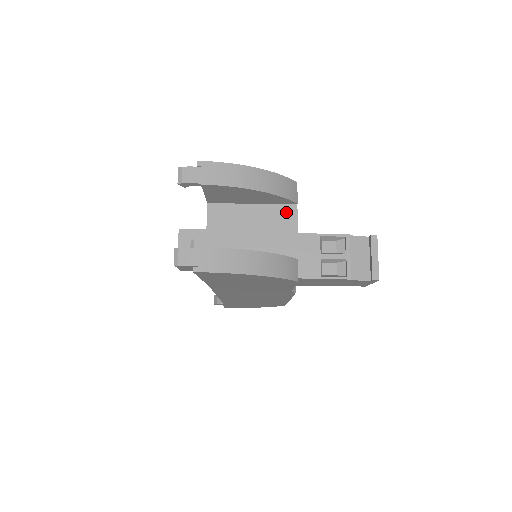
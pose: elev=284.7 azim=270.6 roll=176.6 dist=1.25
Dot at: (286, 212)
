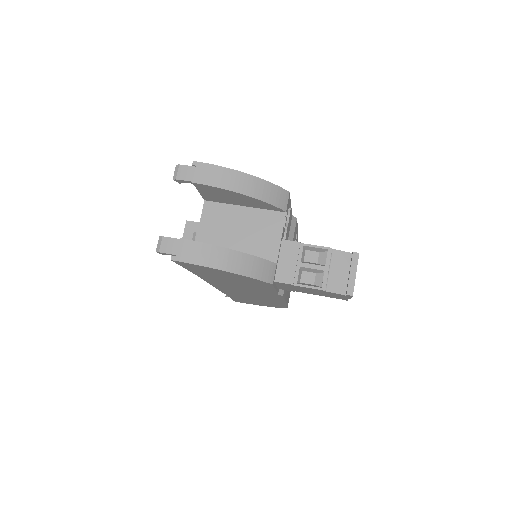
Dot at: (274, 218)
